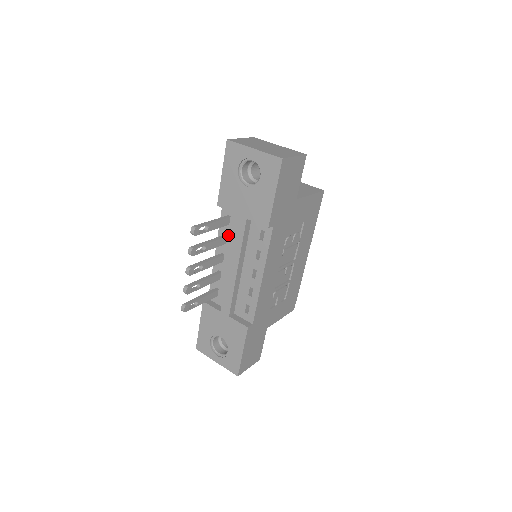
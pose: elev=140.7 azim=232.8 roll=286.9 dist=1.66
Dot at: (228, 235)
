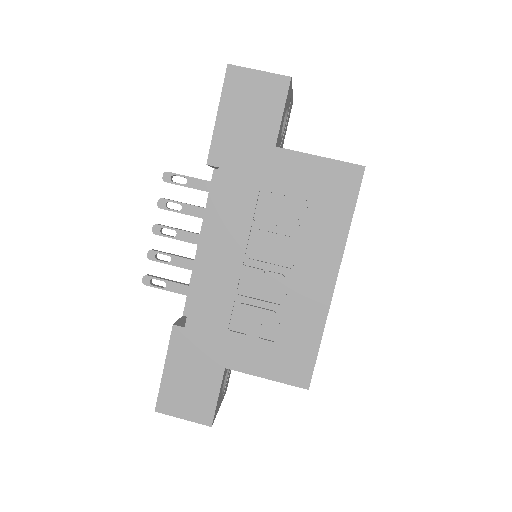
Dot at: occluded
